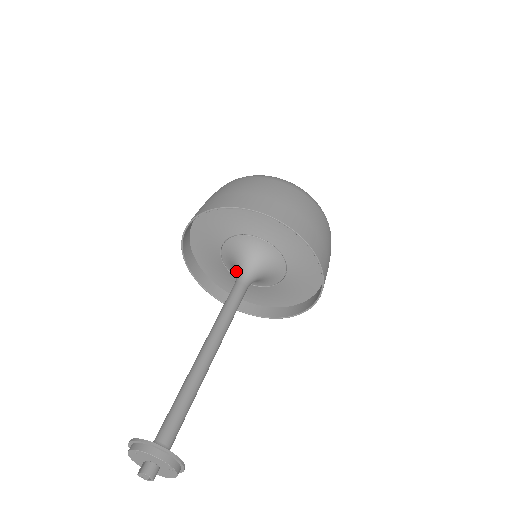
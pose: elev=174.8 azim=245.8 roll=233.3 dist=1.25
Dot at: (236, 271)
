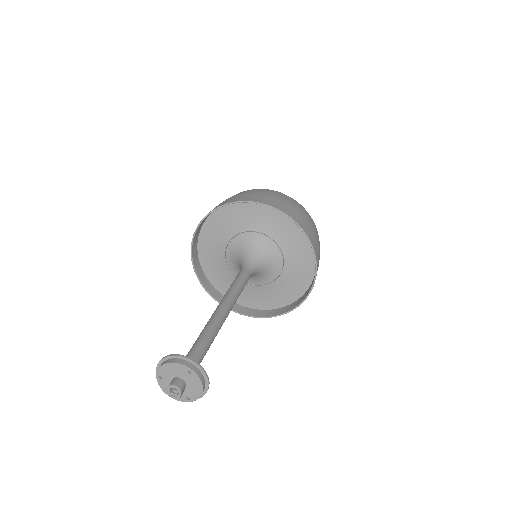
Dot at: occluded
